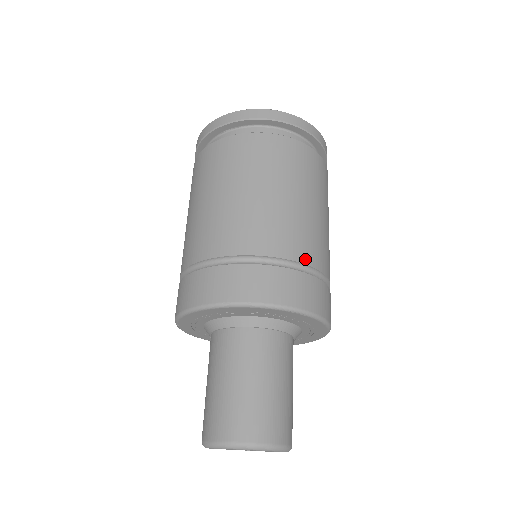
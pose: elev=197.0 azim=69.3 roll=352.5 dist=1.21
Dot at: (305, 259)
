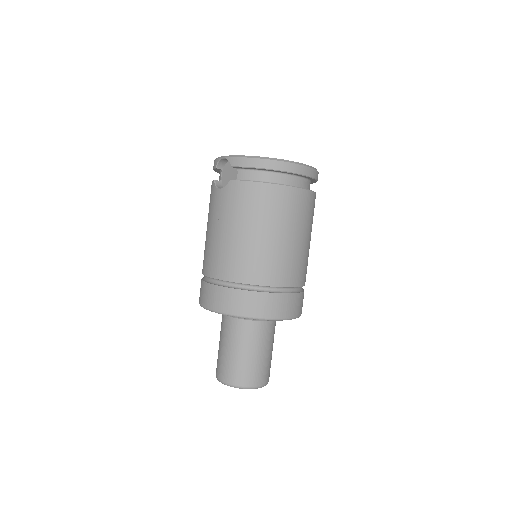
Dot at: occluded
